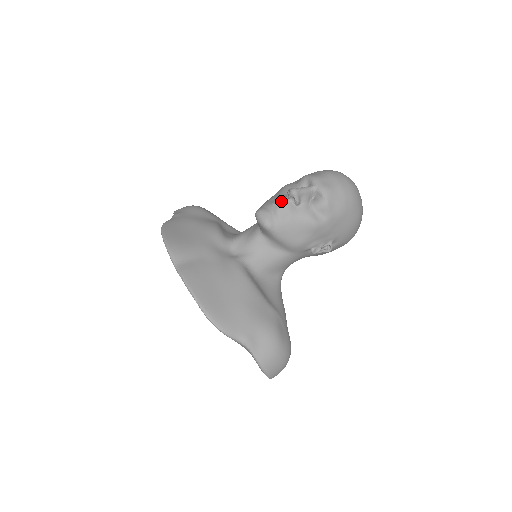
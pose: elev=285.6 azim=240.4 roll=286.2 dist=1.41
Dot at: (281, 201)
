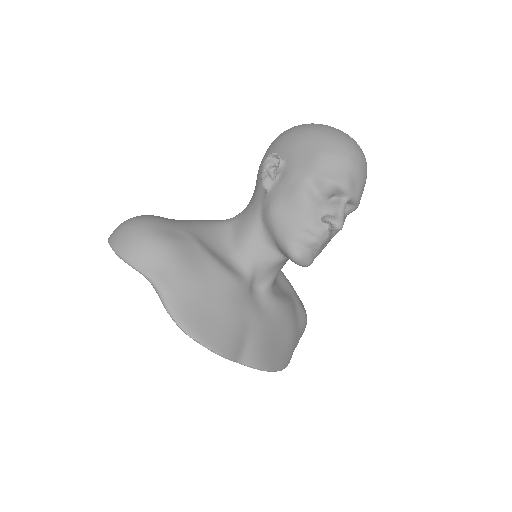
Dot at: (323, 238)
